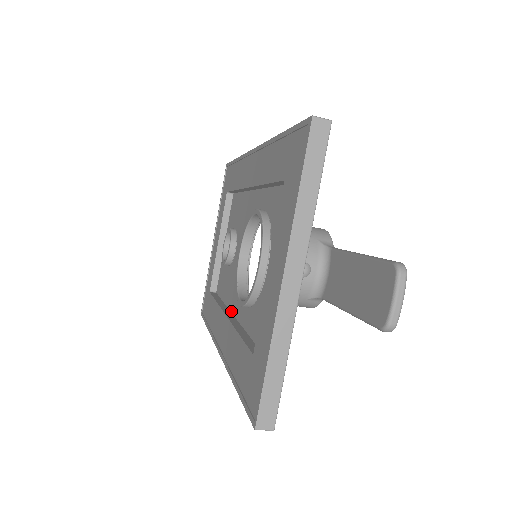
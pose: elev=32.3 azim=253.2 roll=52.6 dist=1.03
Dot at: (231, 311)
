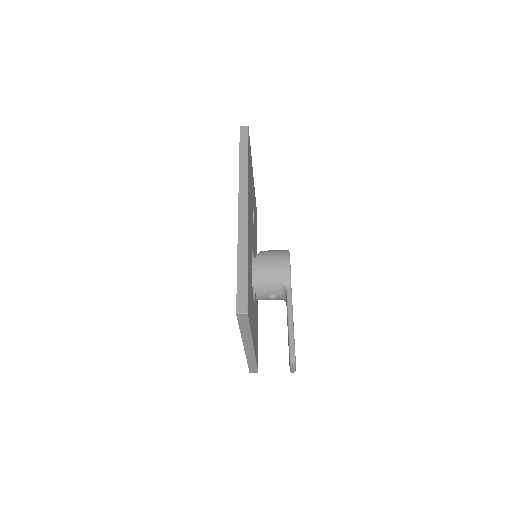
Dot at: occluded
